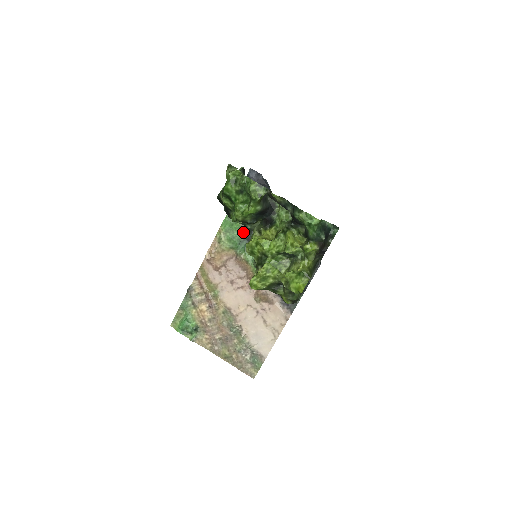
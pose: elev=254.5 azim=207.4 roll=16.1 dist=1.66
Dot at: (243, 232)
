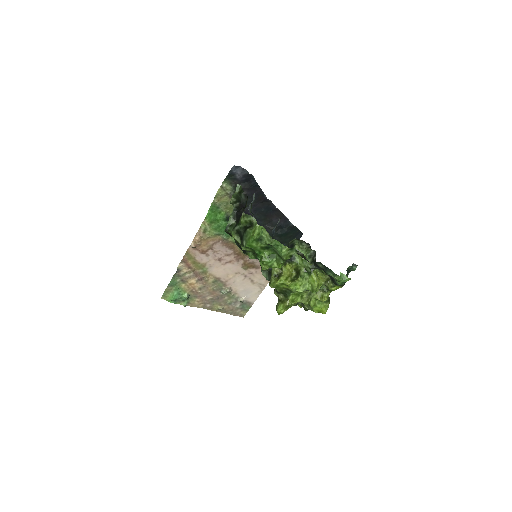
Dot at: (228, 220)
